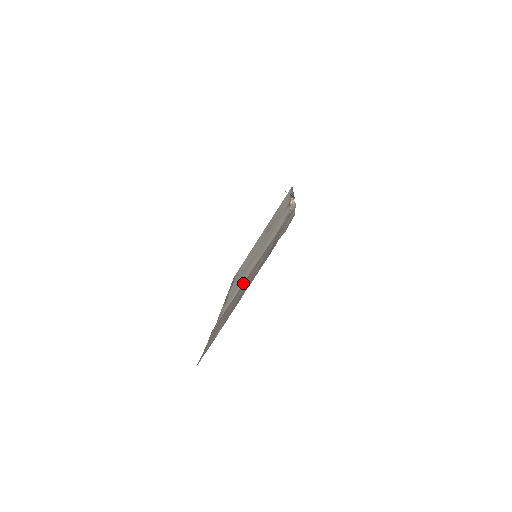
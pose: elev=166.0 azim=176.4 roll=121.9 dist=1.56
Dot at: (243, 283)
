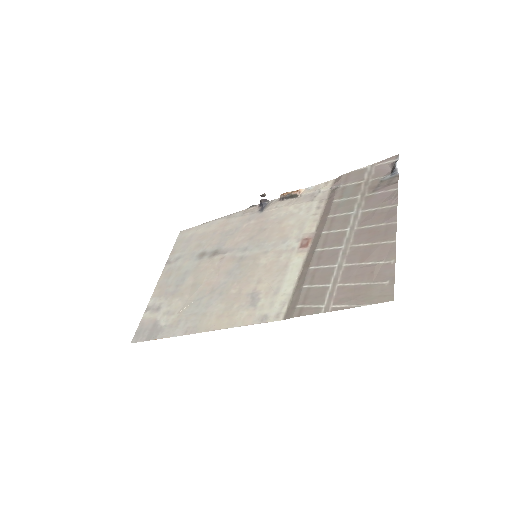
Dot at: (315, 251)
